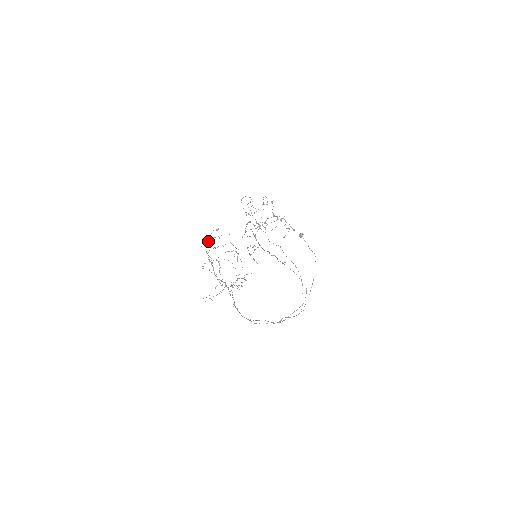
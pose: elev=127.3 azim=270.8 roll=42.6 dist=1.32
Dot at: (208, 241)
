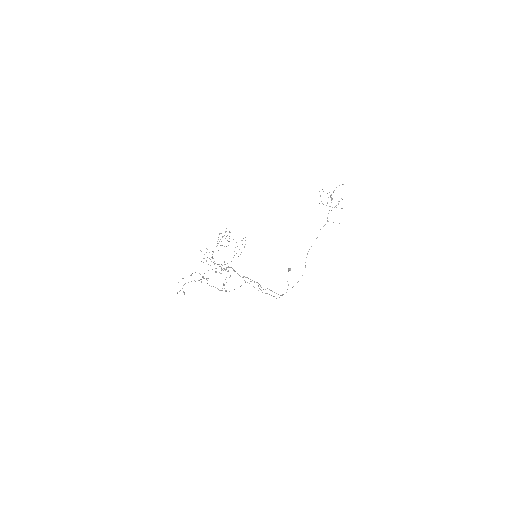
Dot at: occluded
